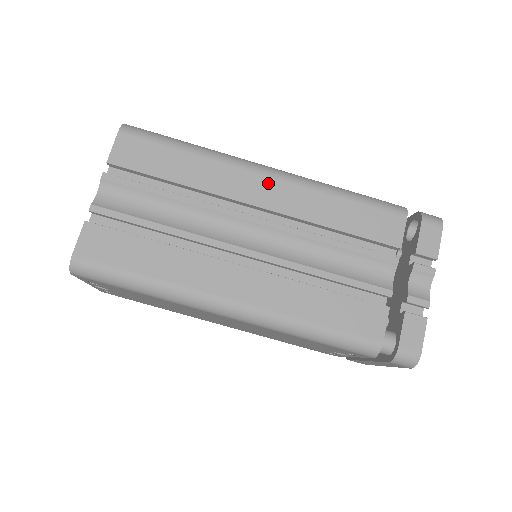
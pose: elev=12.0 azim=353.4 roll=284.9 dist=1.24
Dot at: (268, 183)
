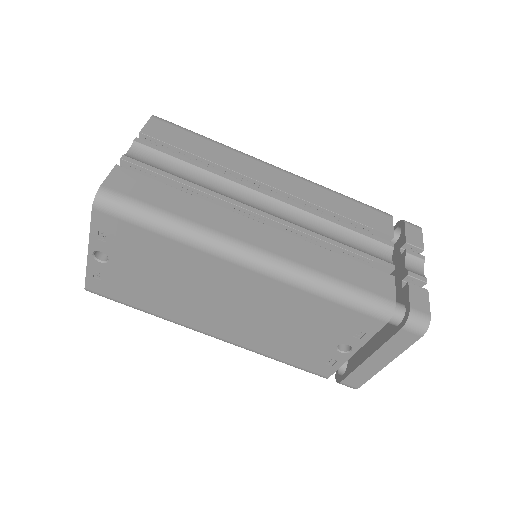
Dot at: (279, 174)
